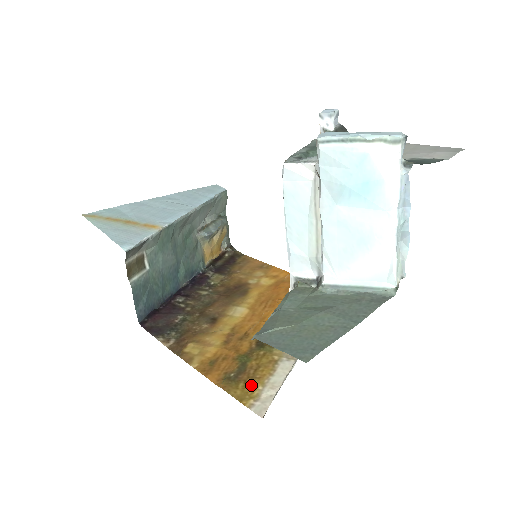
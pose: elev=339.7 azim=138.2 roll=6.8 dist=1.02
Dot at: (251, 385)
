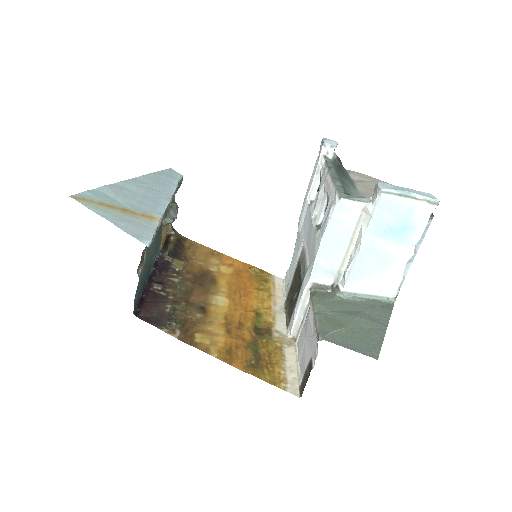
Dot at: (274, 370)
